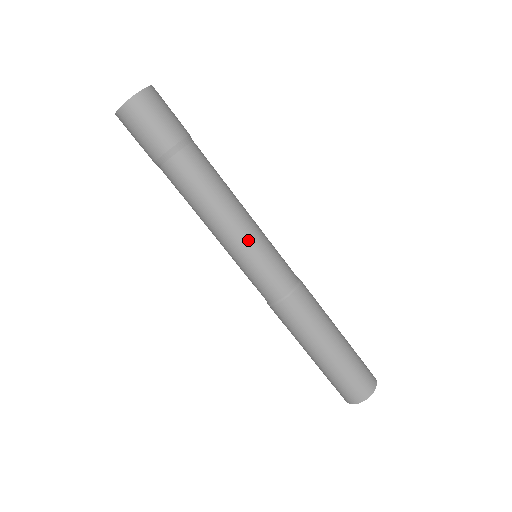
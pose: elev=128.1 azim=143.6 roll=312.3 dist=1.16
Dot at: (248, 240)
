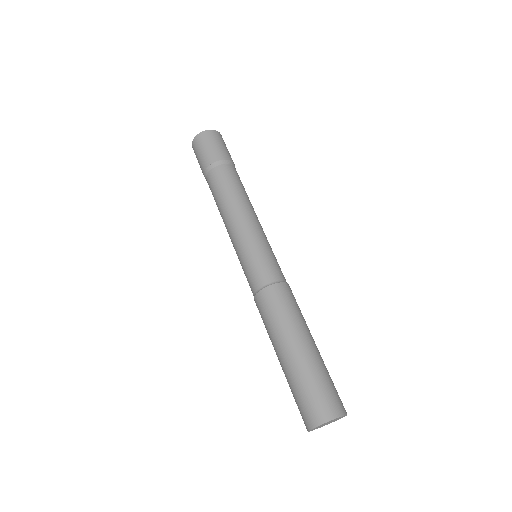
Dot at: (247, 232)
